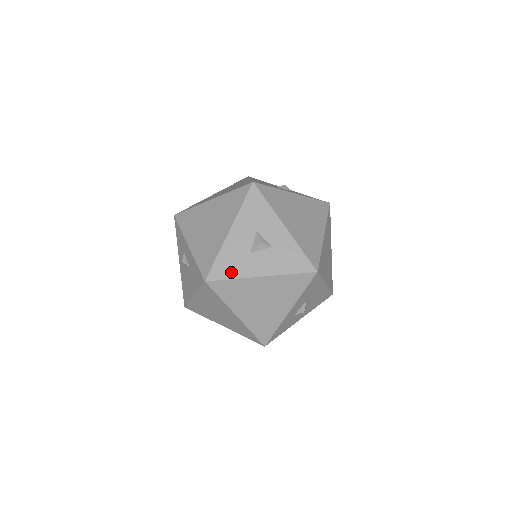
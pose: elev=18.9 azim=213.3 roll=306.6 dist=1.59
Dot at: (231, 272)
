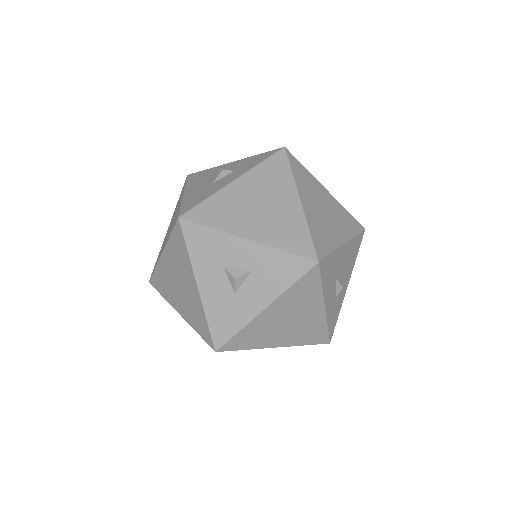
Dot at: (232, 326)
